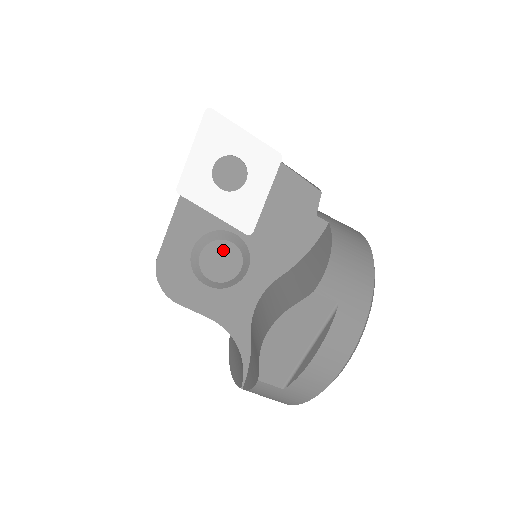
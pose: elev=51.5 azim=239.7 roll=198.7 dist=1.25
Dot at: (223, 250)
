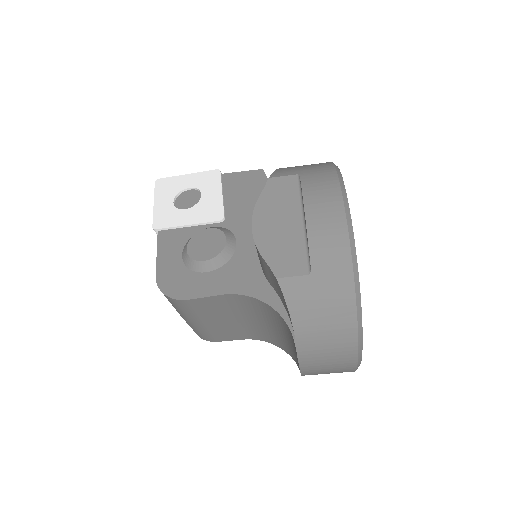
Dot at: (204, 237)
